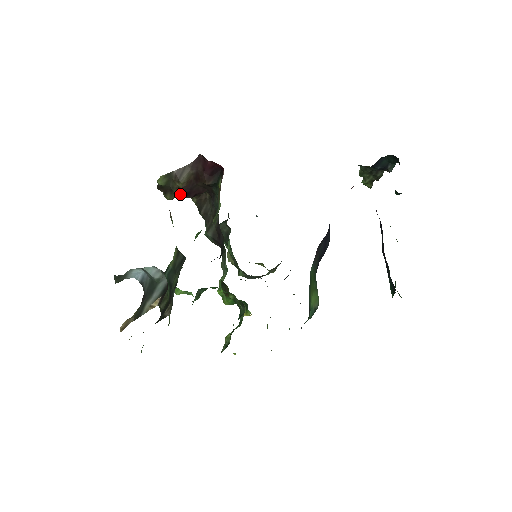
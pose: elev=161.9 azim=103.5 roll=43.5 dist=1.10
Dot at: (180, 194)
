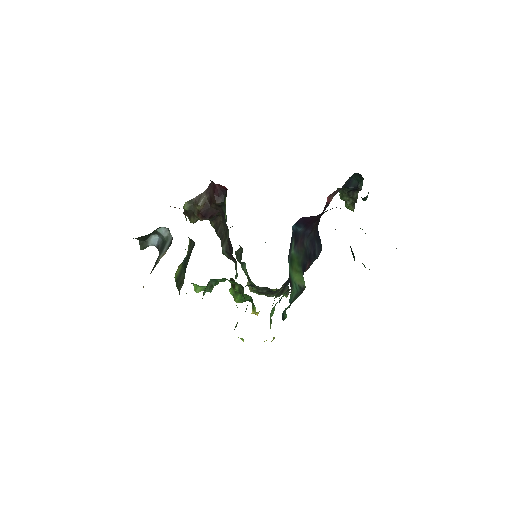
Dot at: (200, 216)
